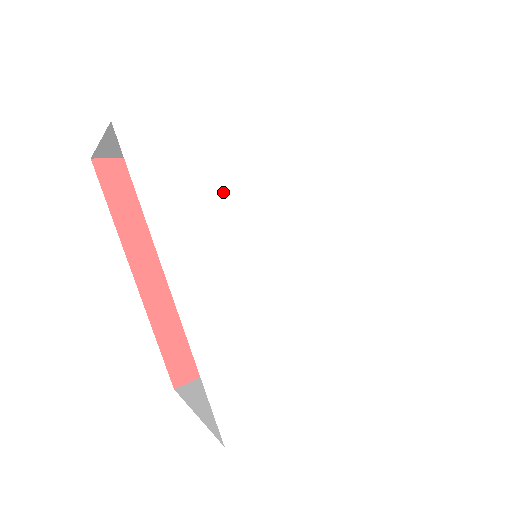
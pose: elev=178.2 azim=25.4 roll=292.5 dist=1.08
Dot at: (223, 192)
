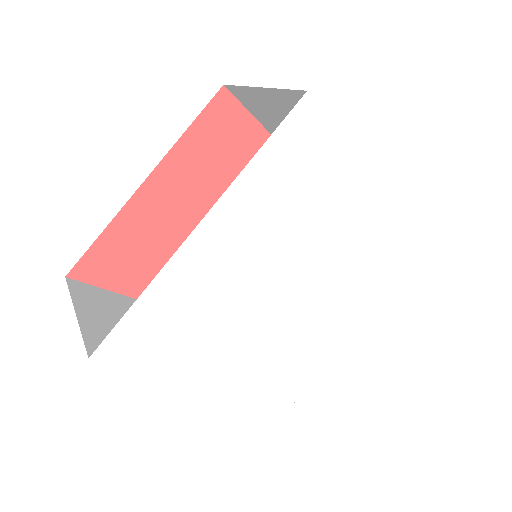
Dot at: (207, 308)
